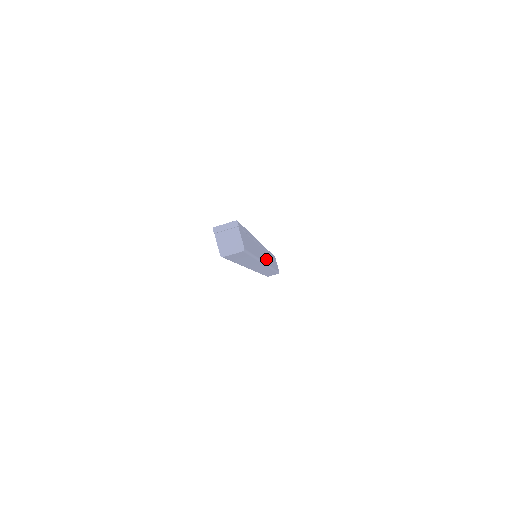
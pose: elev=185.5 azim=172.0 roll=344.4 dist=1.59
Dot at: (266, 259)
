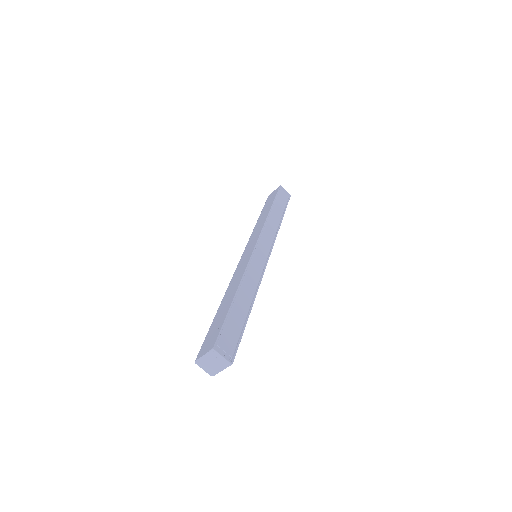
Dot at: occluded
